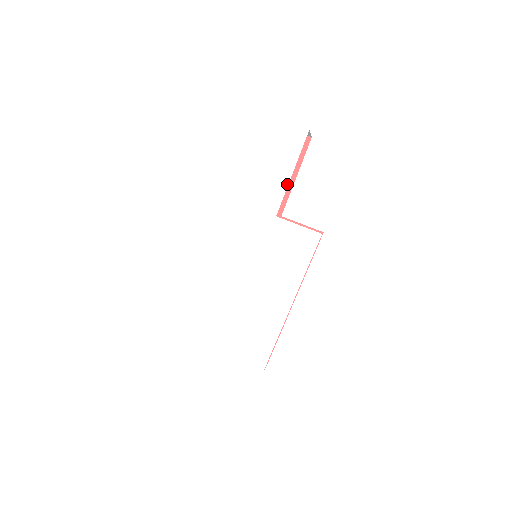
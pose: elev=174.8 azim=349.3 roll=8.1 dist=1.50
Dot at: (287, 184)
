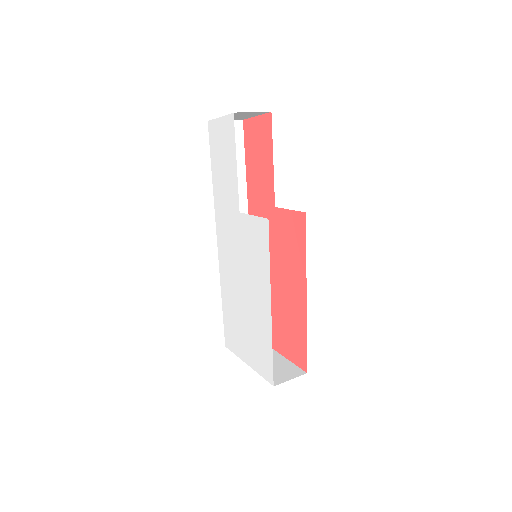
Dot at: occluded
